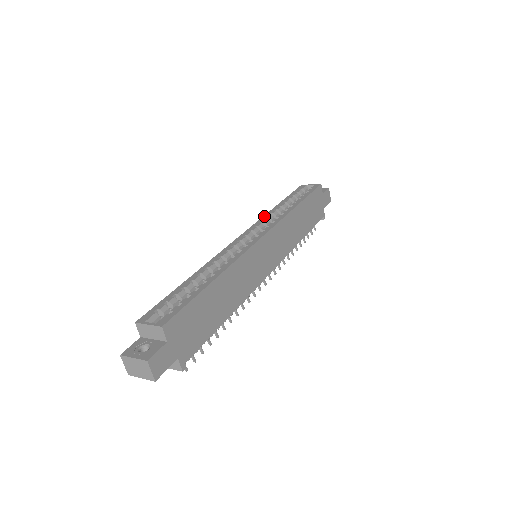
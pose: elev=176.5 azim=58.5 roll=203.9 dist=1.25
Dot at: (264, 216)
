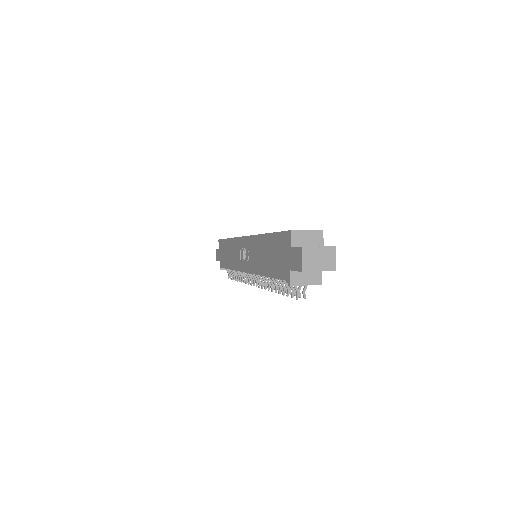
Dot at: occluded
